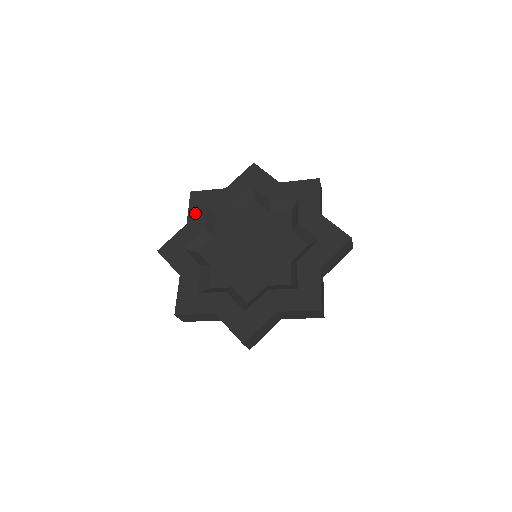
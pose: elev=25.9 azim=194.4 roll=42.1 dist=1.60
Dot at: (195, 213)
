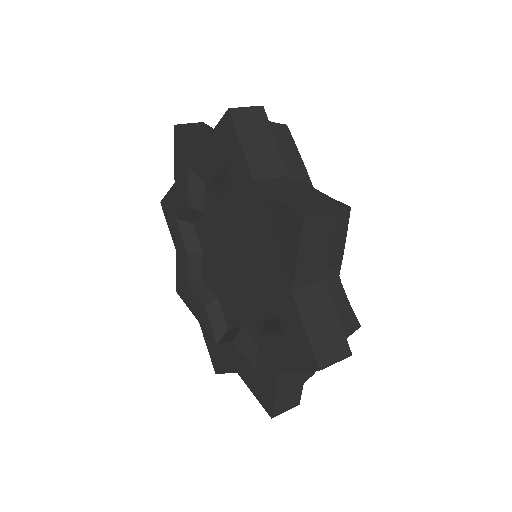
Dot at: (173, 232)
